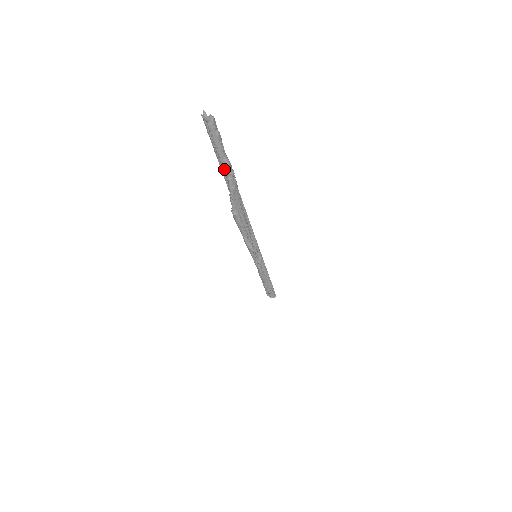
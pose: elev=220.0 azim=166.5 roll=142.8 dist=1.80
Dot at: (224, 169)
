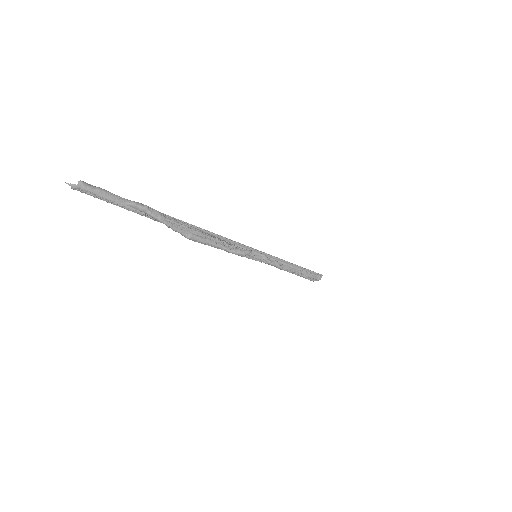
Dot at: (136, 211)
